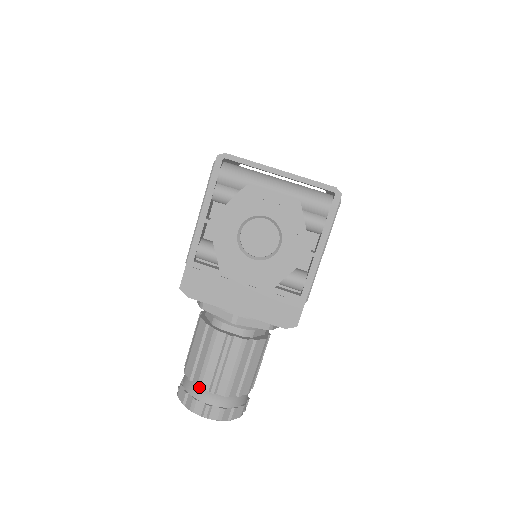
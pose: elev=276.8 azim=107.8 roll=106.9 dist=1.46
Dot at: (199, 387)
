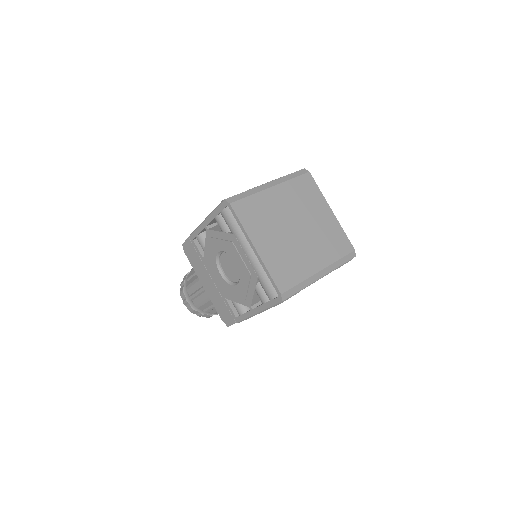
Dot at: (186, 289)
